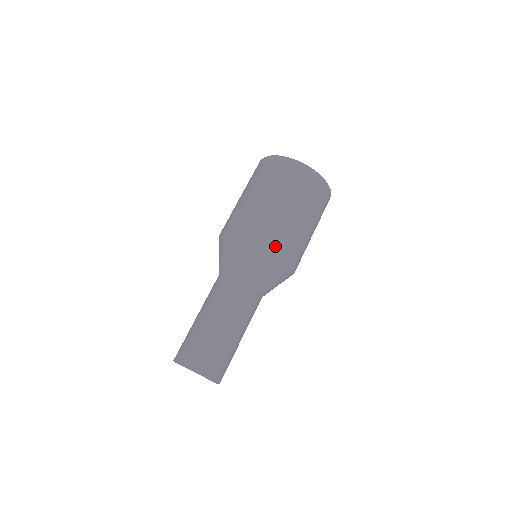
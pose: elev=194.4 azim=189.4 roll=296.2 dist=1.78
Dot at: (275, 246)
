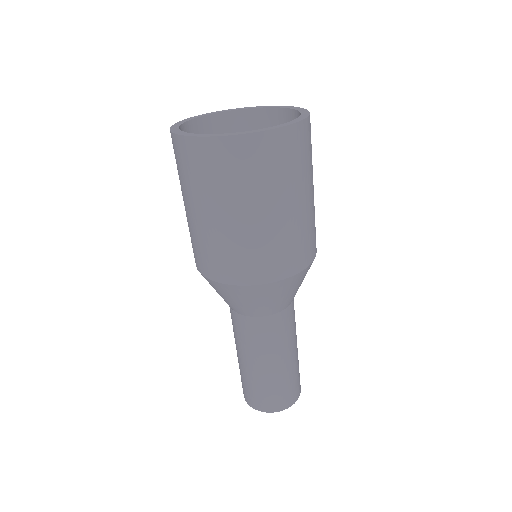
Dot at: (289, 273)
